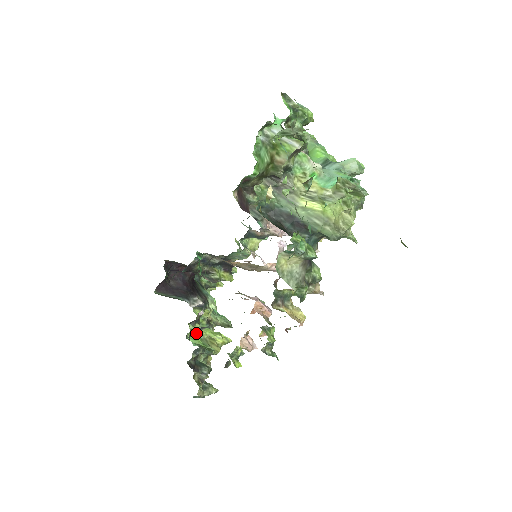
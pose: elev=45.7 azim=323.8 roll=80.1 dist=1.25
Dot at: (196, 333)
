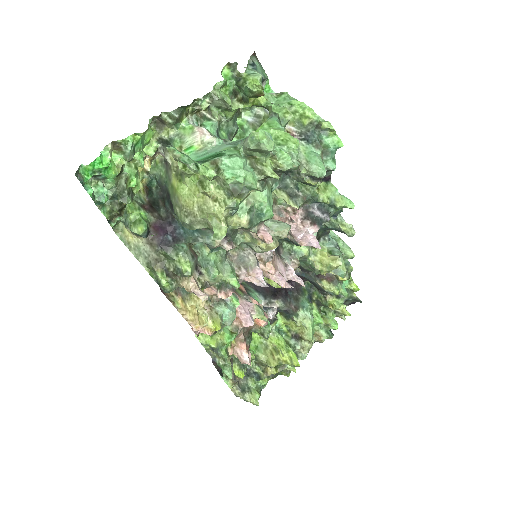
Dot at: occluded
